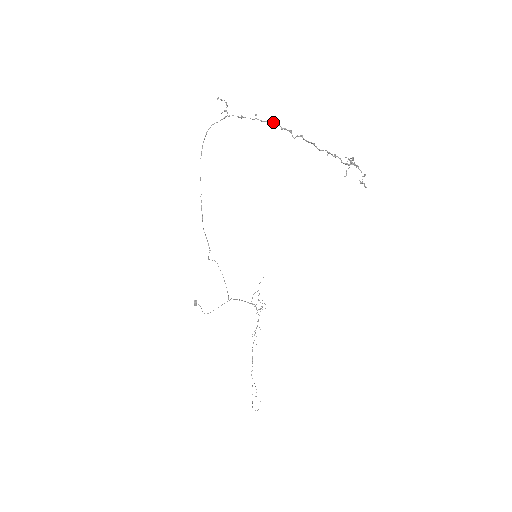
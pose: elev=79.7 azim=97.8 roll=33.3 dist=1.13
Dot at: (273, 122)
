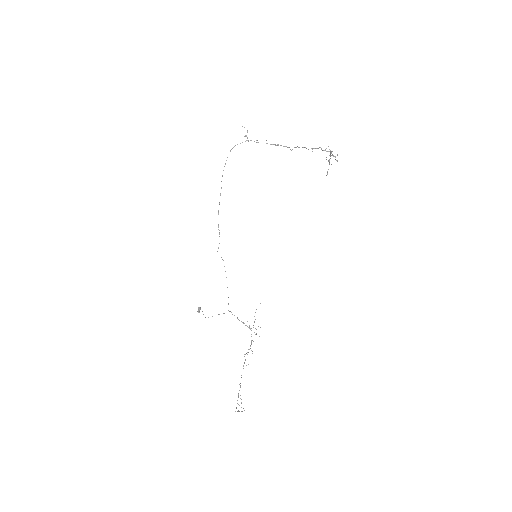
Dot at: (278, 145)
